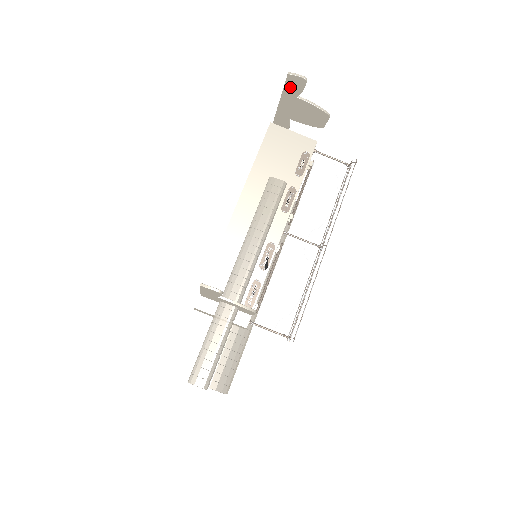
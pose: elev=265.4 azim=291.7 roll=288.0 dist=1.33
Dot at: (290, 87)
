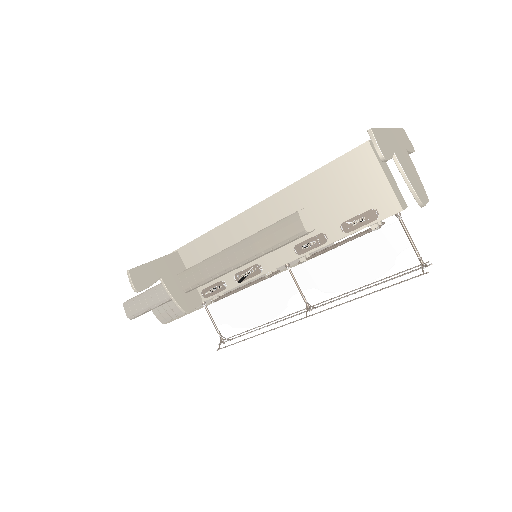
Dot at: occluded
